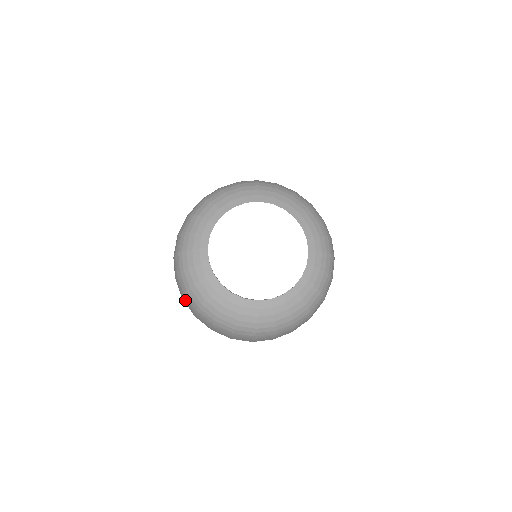
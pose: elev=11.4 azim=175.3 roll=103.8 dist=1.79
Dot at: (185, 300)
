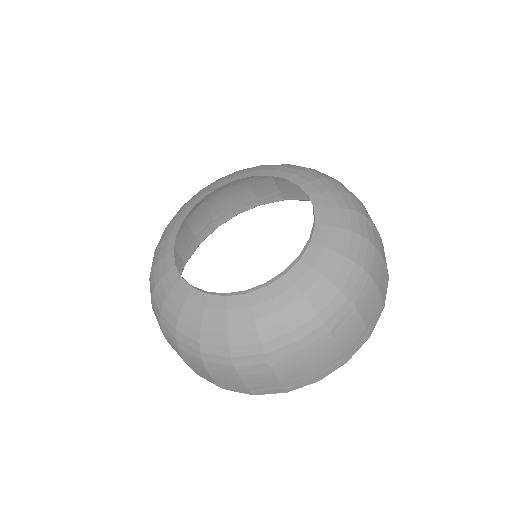
Dot at: (171, 345)
